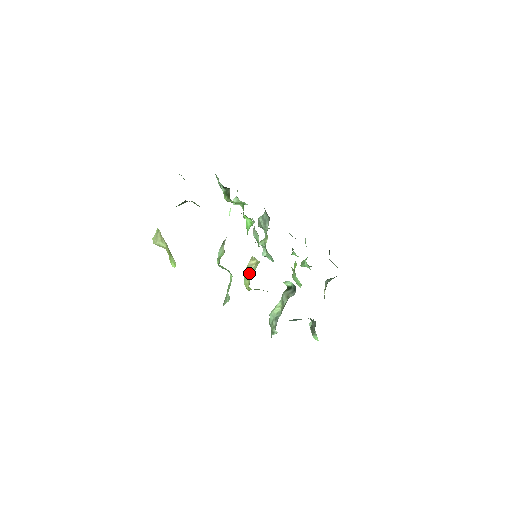
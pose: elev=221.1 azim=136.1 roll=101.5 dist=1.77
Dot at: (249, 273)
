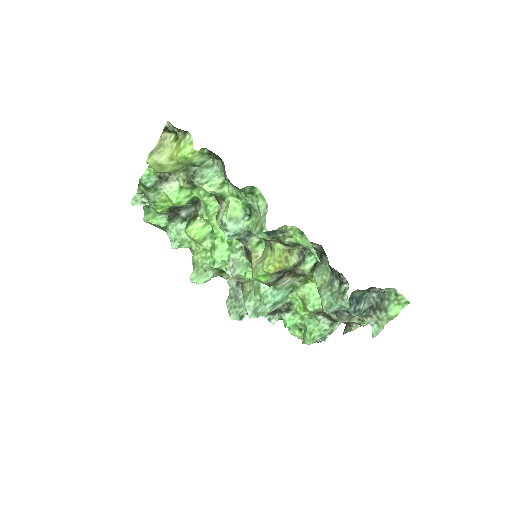
Dot at: (262, 259)
